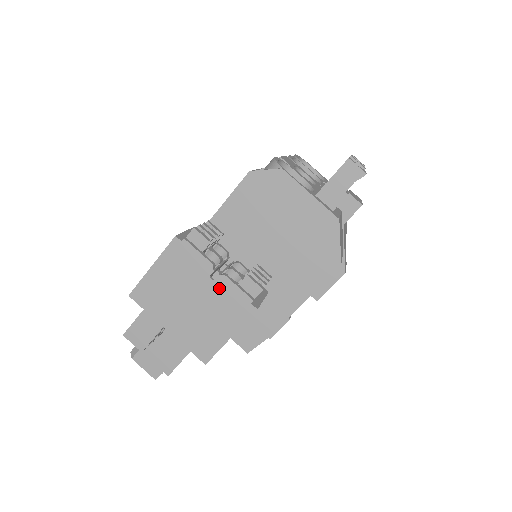
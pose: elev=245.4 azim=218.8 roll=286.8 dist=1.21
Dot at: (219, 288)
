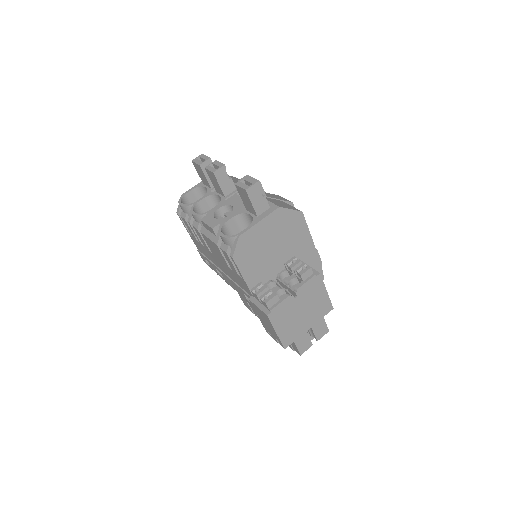
Dot at: (302, 294)
